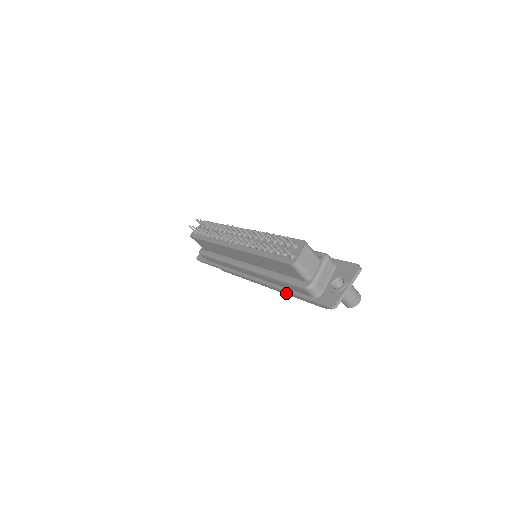
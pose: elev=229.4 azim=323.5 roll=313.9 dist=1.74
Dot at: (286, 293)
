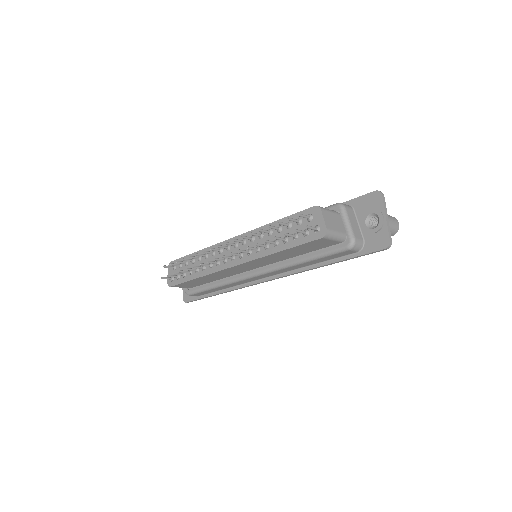
Dot at: occluded
